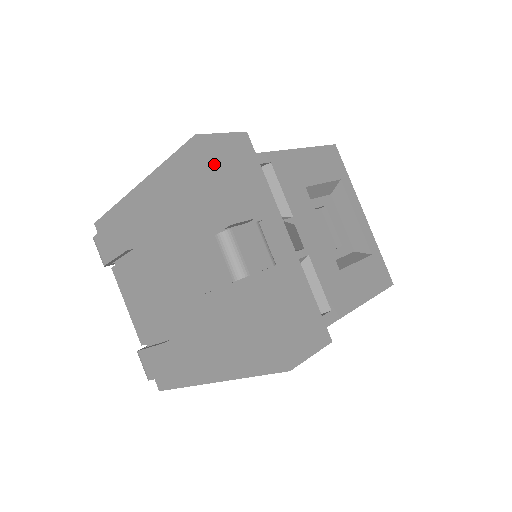
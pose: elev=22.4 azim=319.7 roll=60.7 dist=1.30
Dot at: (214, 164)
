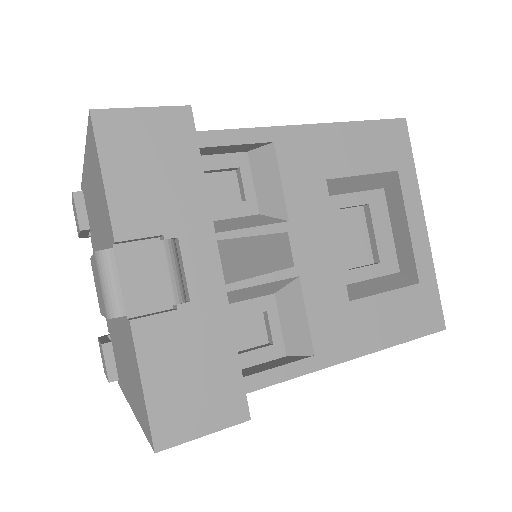
Dot at: (111, 153)
